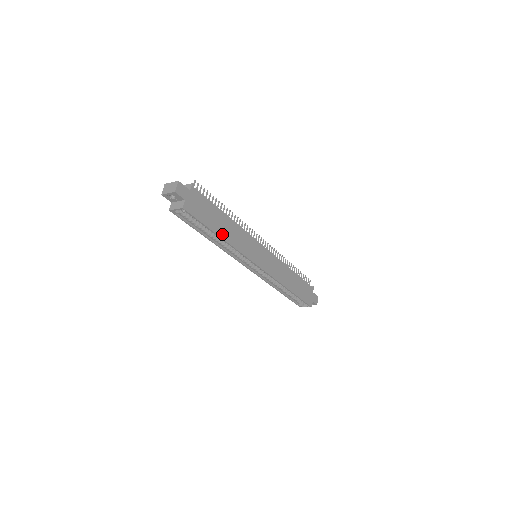
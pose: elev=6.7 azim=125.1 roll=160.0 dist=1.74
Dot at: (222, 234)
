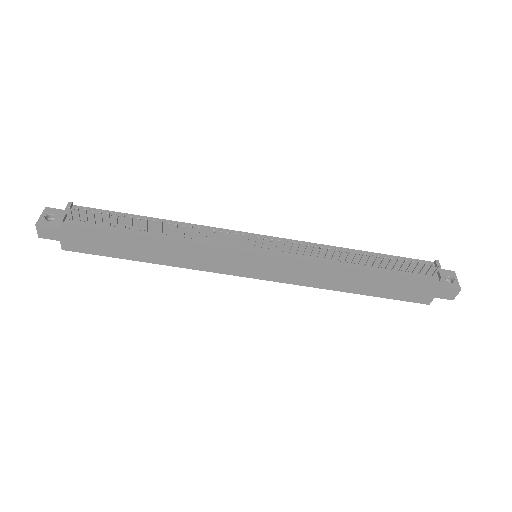
Dot at: (149, 258)
